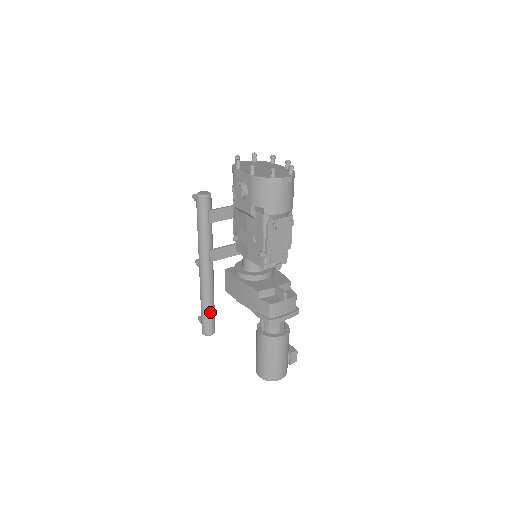
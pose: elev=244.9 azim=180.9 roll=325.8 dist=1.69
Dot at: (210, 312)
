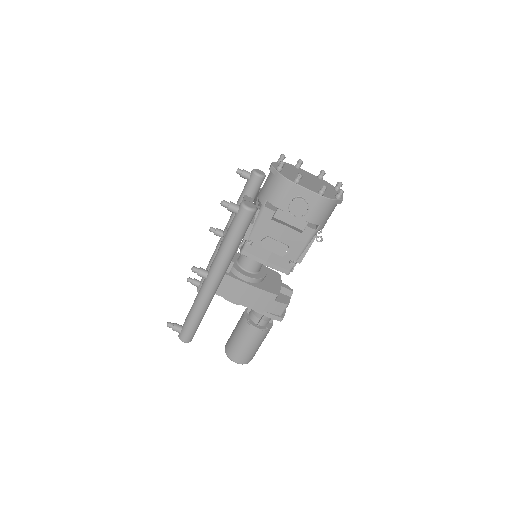
Dot at: occluded
